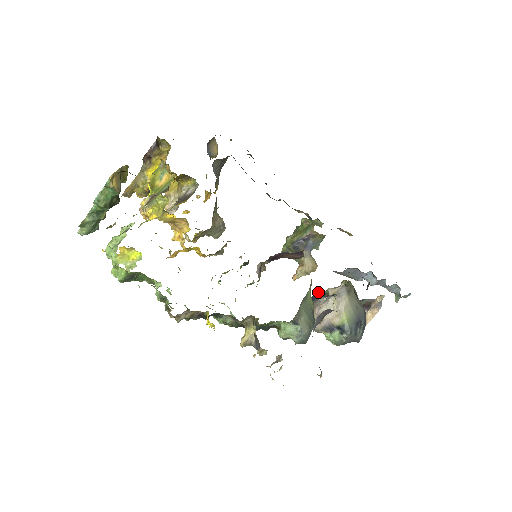
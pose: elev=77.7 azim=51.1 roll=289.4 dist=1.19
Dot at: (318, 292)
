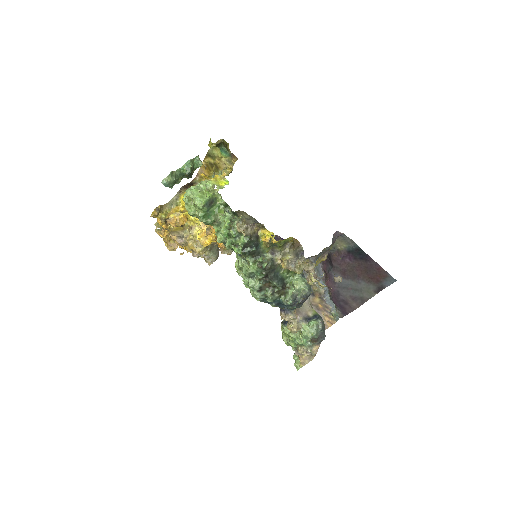
Dot at: occluded
